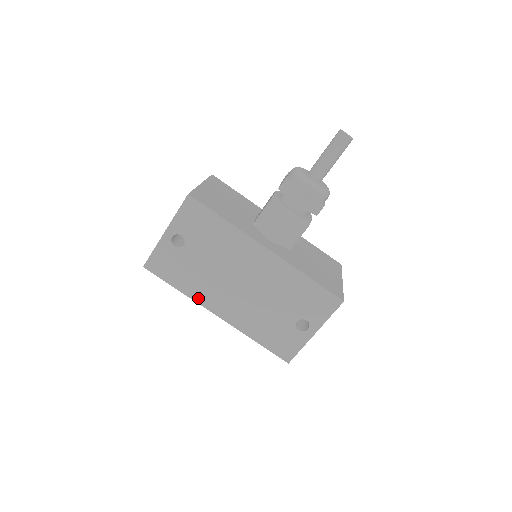
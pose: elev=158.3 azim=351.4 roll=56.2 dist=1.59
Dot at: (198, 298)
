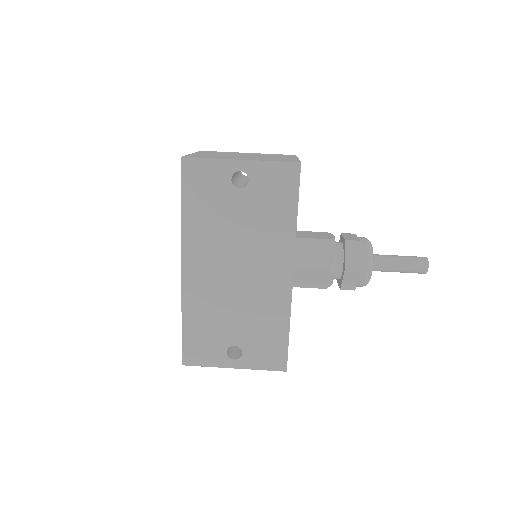
Dot at: (188, 237)
